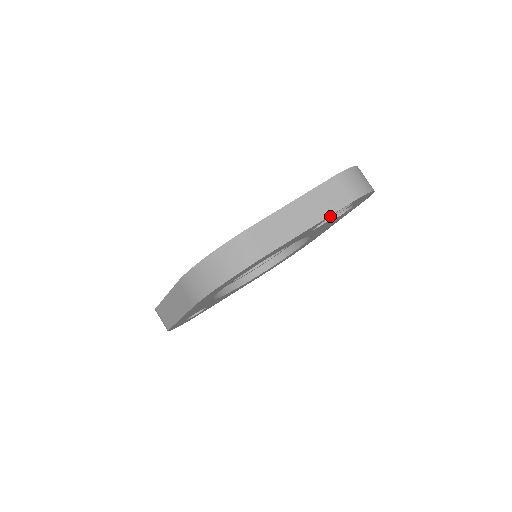
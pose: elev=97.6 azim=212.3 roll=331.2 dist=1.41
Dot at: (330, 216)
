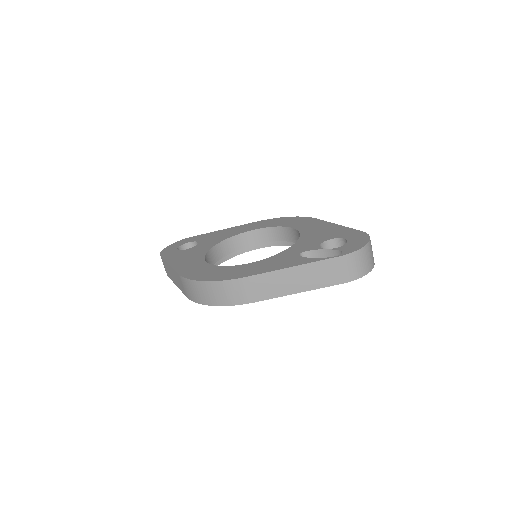
Dot at: (322, 285)
